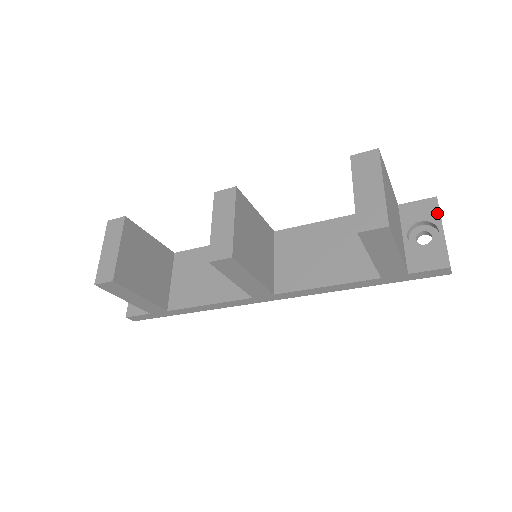
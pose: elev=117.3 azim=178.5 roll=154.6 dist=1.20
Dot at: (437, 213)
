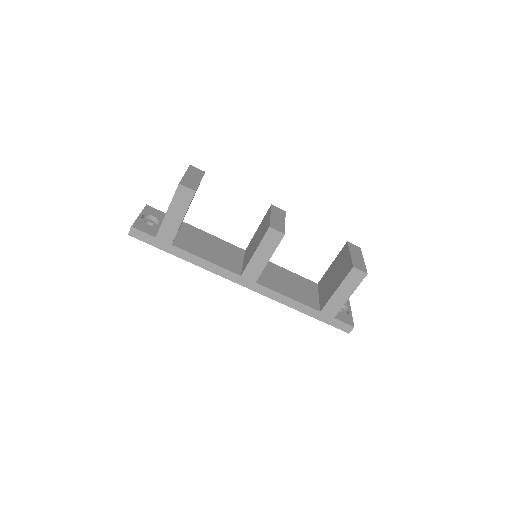
Dot at: (349, 304)
